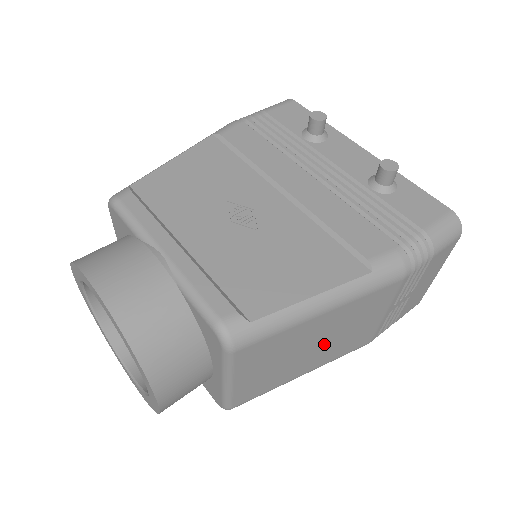
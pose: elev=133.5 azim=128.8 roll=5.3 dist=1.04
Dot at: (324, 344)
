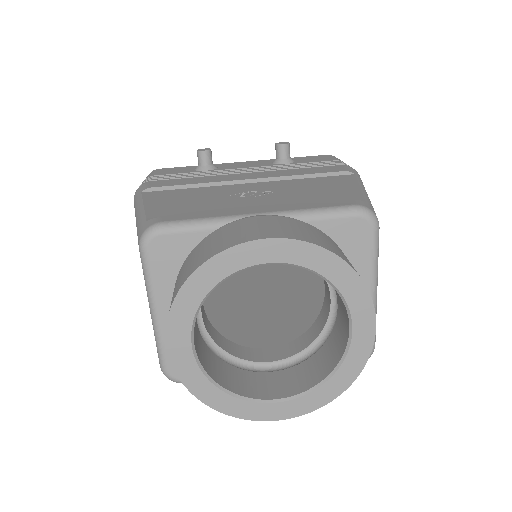
Dot at: occluded
